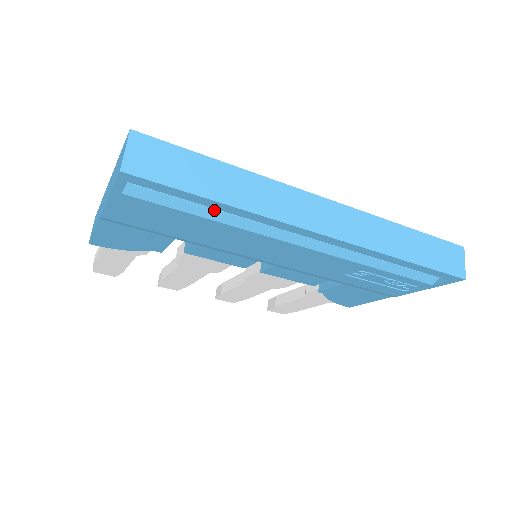
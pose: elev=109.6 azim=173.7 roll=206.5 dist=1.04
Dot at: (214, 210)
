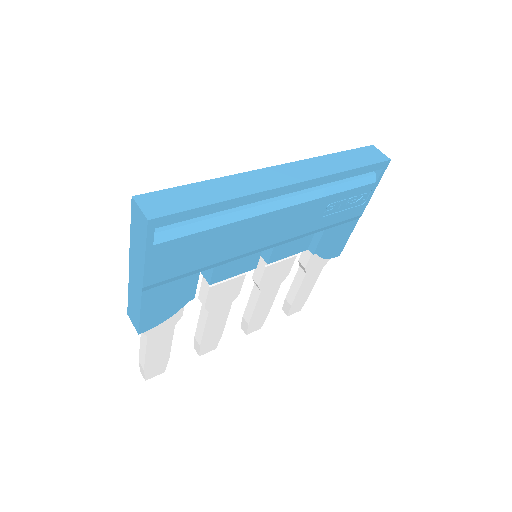
Dot at: (216, 218)
